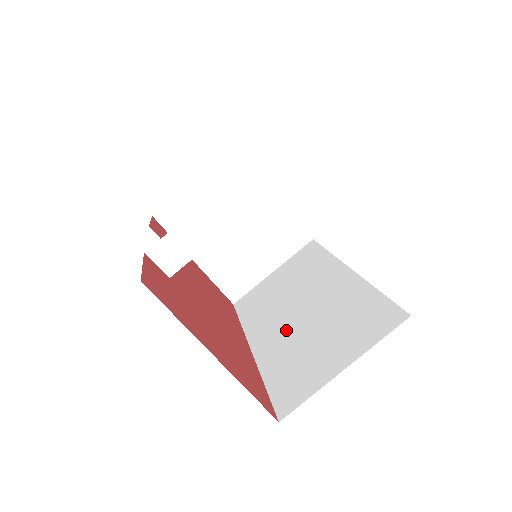
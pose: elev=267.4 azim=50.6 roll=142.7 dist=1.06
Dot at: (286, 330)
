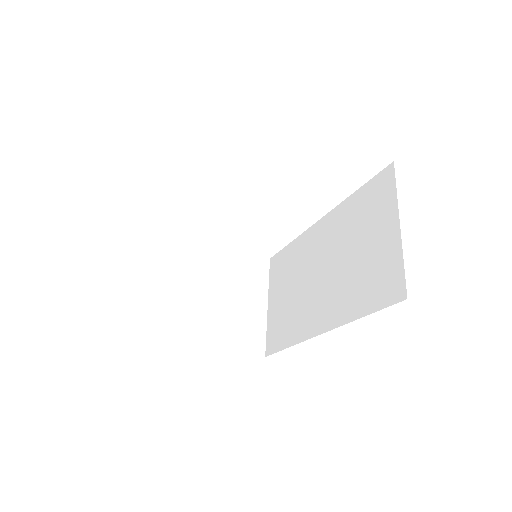
Dot at: (329, 289)
